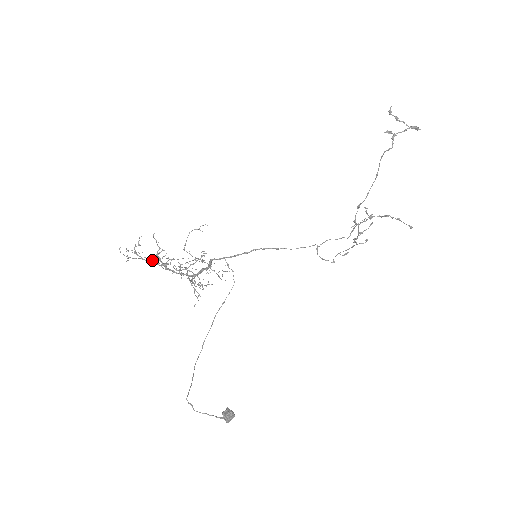
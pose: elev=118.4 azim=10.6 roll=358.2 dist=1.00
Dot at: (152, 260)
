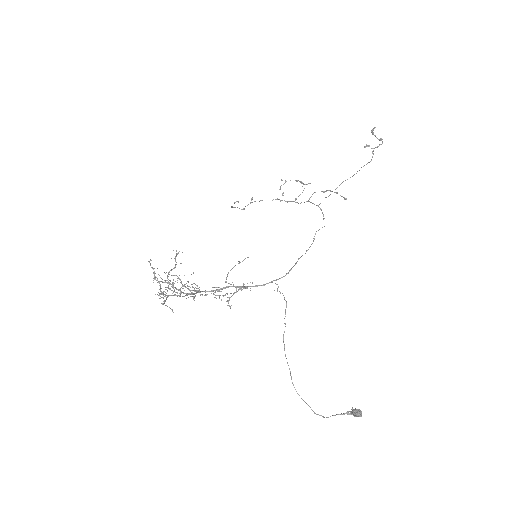
Dot at: (180, 295)
